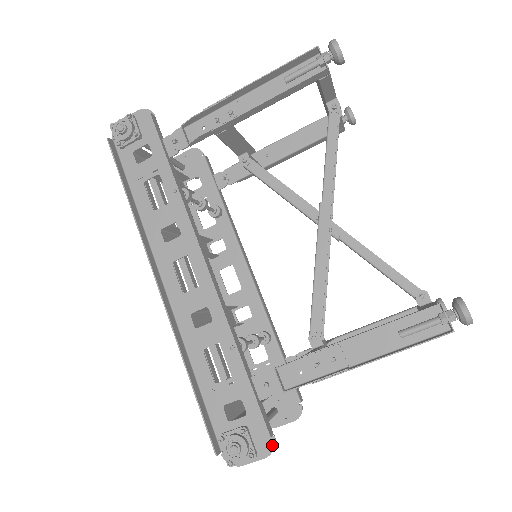
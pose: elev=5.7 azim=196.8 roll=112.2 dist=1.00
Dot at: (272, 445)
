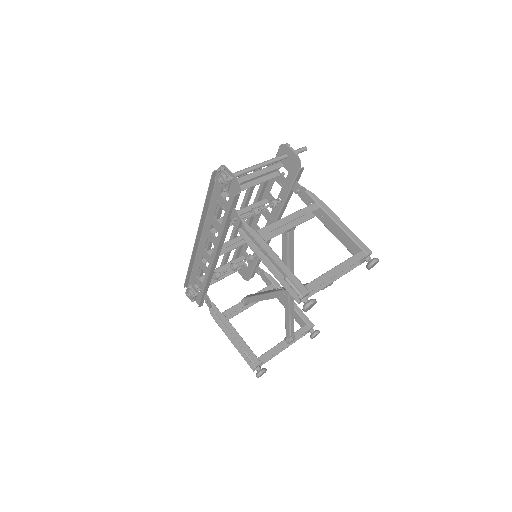
Dot at: occluded
